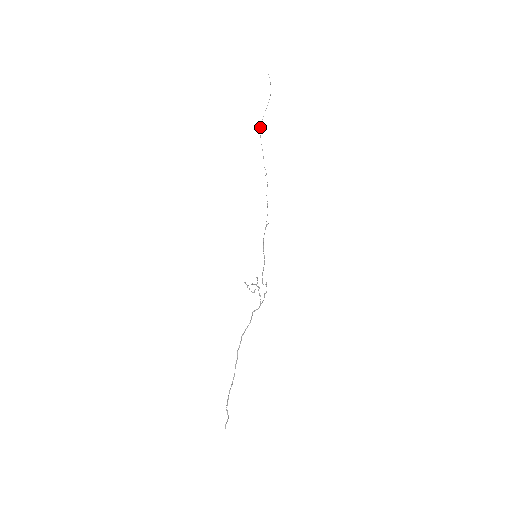
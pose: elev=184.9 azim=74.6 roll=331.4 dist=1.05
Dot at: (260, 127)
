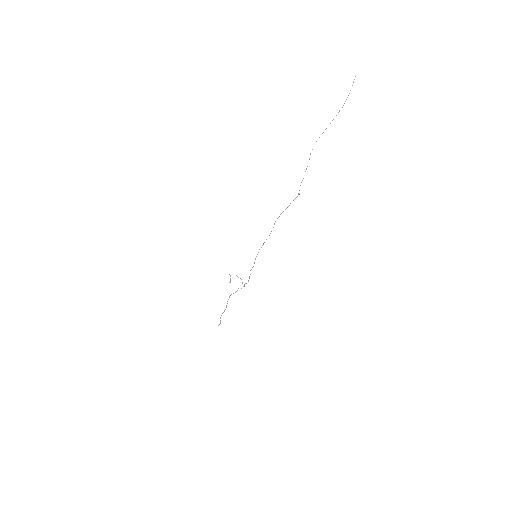
Dot at: occluded
